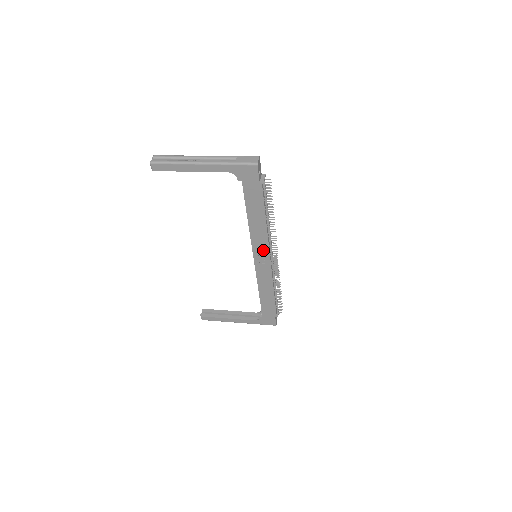
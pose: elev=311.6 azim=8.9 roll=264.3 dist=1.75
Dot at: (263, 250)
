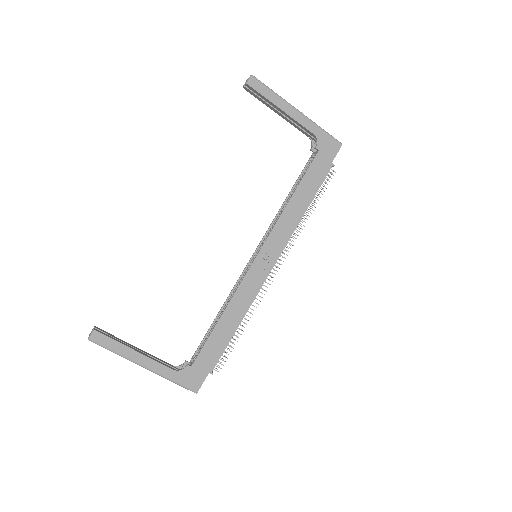
Dot at: (277, 246)
